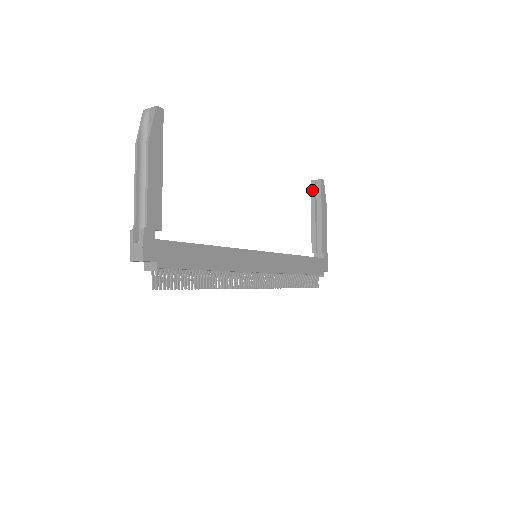
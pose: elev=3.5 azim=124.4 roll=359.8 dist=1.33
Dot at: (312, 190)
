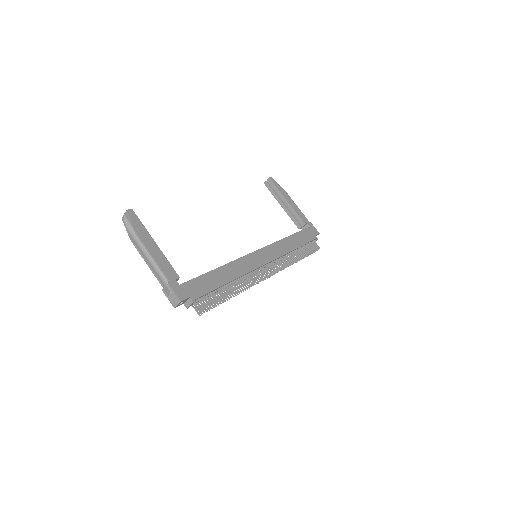
Dot at: (269, 189)
